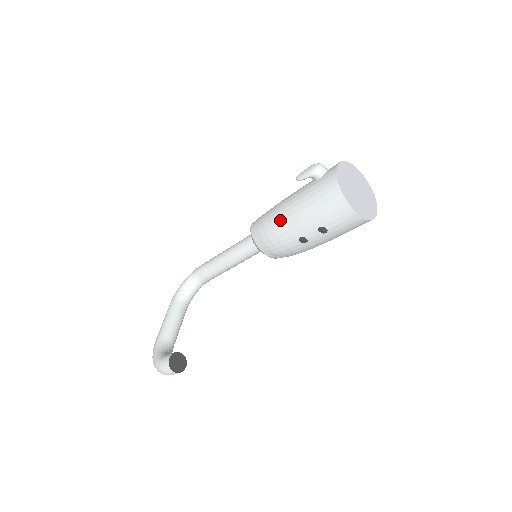
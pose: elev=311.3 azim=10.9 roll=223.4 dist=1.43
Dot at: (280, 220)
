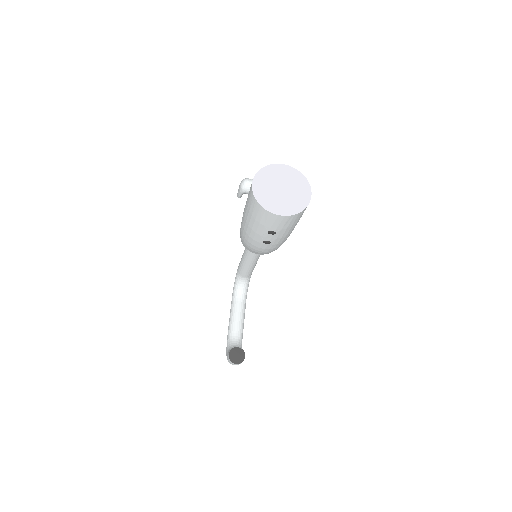
Dot at: (245, 232)
